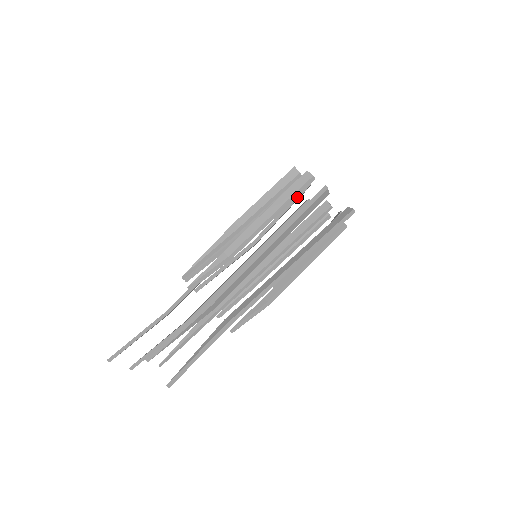
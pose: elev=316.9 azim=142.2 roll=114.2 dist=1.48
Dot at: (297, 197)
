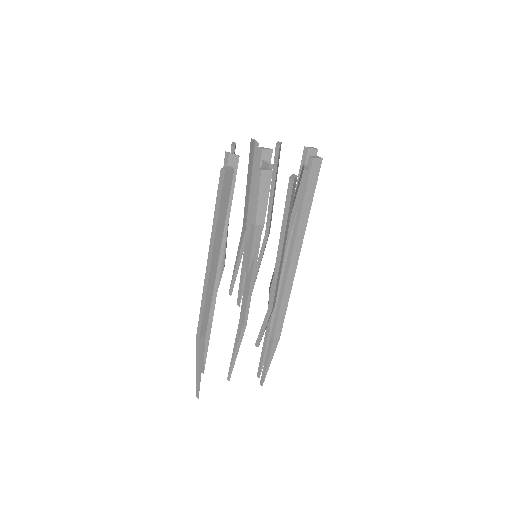
Dot at: occluded
